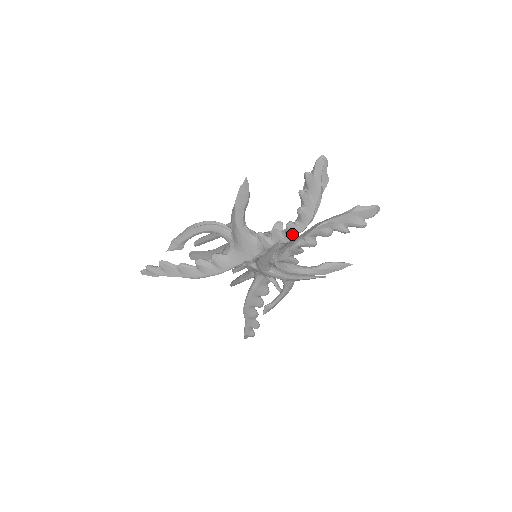
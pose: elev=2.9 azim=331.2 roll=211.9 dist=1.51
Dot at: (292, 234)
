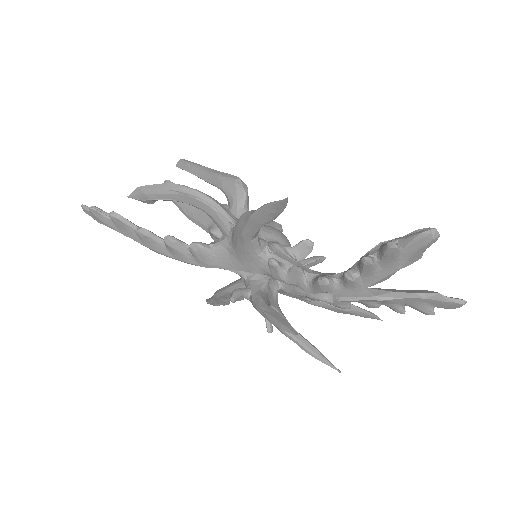
Dot at: (321, 291)
